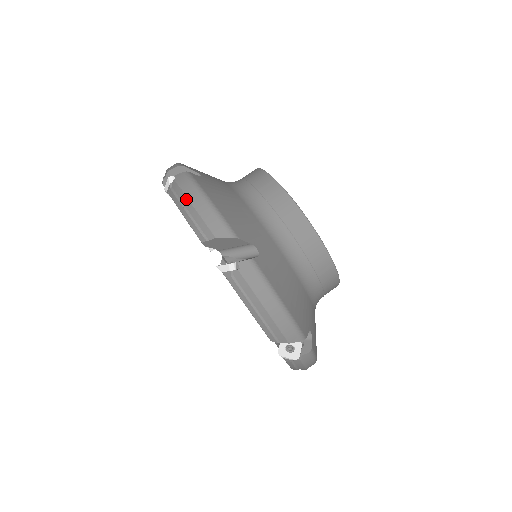
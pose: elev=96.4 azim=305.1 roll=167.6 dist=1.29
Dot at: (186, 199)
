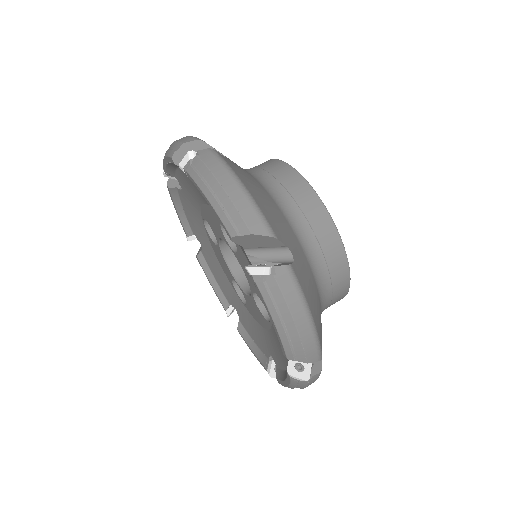
Dot at: (215, 182)
